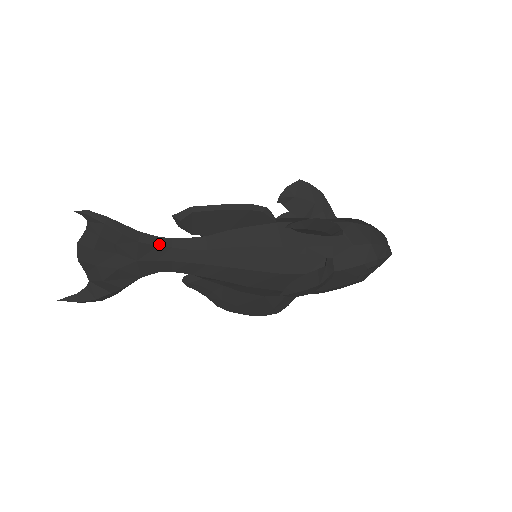
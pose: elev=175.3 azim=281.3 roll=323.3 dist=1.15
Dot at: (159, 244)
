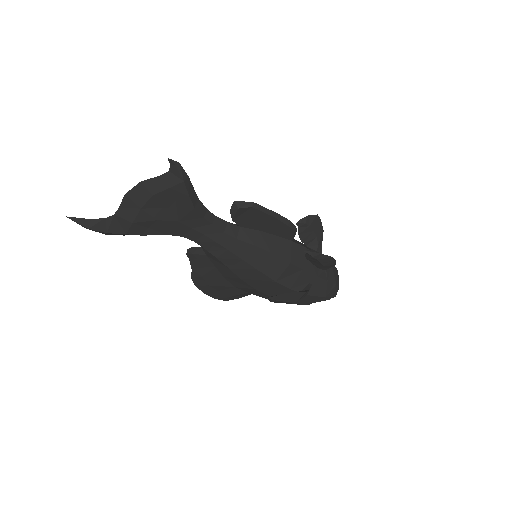
Dot at: (205, 216)
